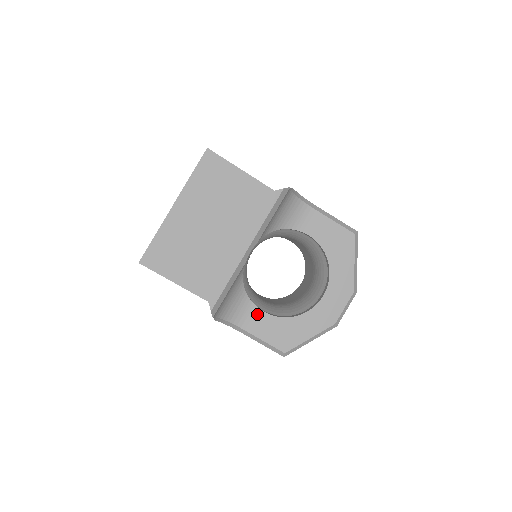
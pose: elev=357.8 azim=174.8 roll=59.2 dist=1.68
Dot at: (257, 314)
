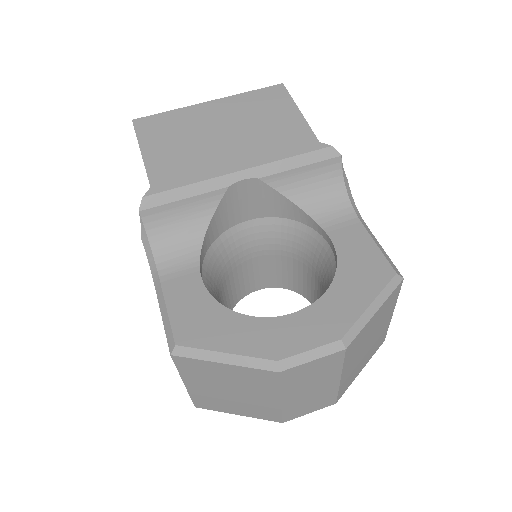
Dot at: (192, 276)
